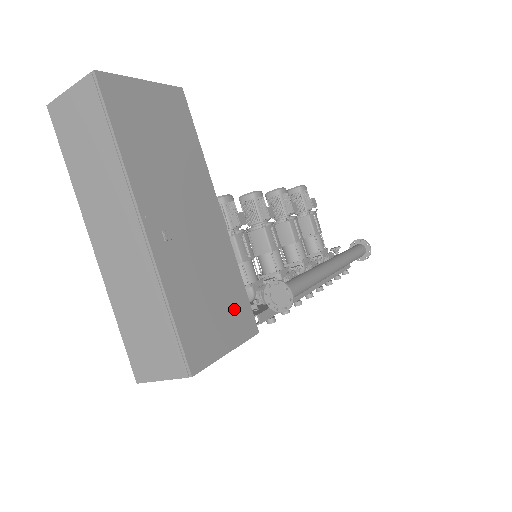
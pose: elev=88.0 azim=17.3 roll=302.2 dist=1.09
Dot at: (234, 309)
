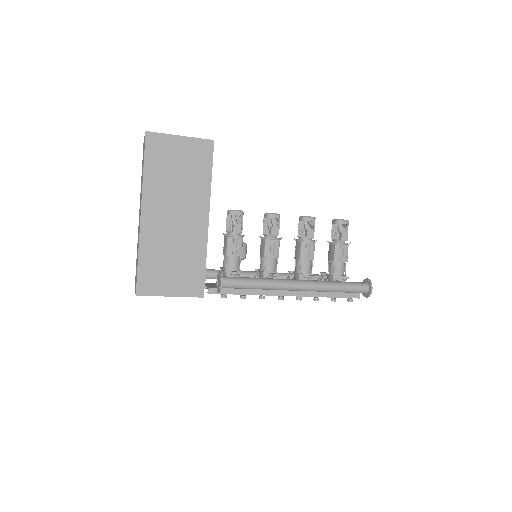
Dot at: (188, 276)
